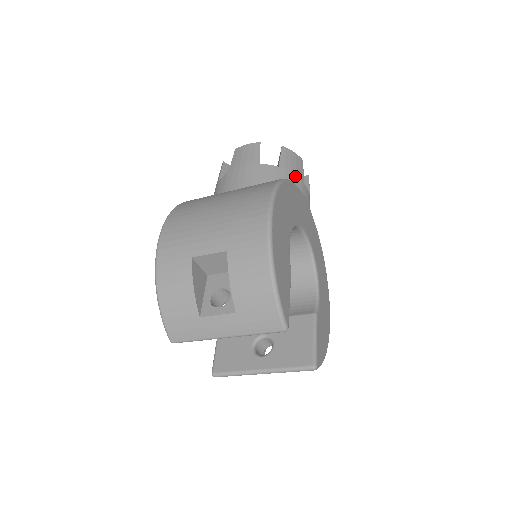
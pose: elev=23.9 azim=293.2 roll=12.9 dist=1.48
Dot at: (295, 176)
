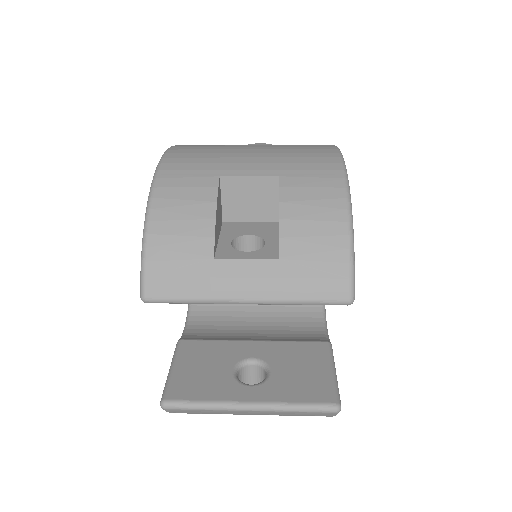
Dot at: occluded
